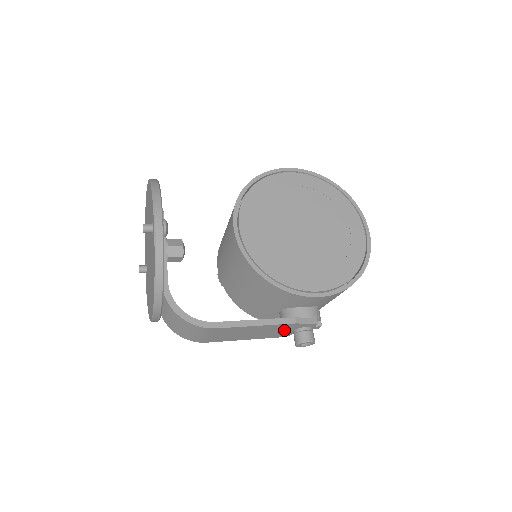
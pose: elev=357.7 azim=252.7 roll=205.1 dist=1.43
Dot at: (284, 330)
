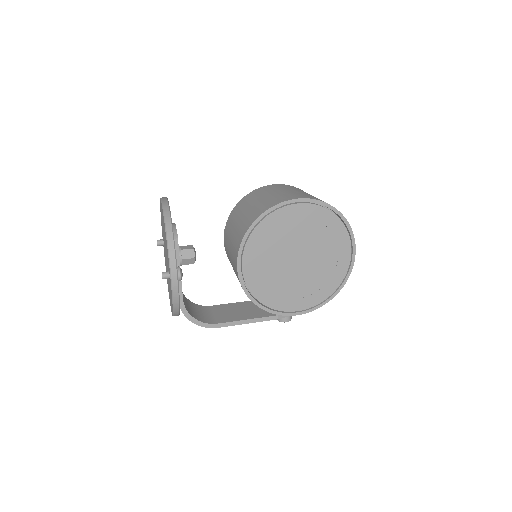
Dot at: occluded
